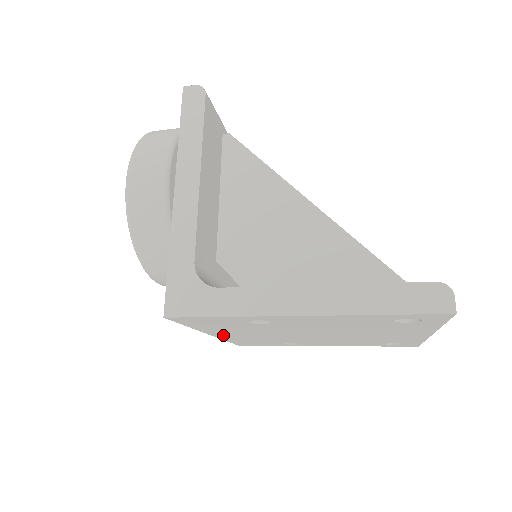
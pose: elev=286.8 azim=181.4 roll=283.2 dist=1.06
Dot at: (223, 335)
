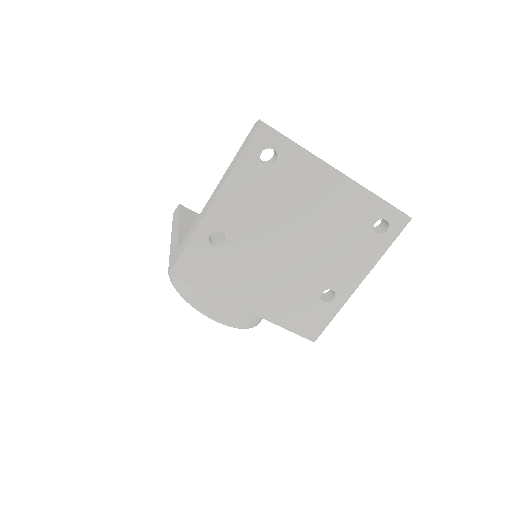
Dot at: (252, 304)
